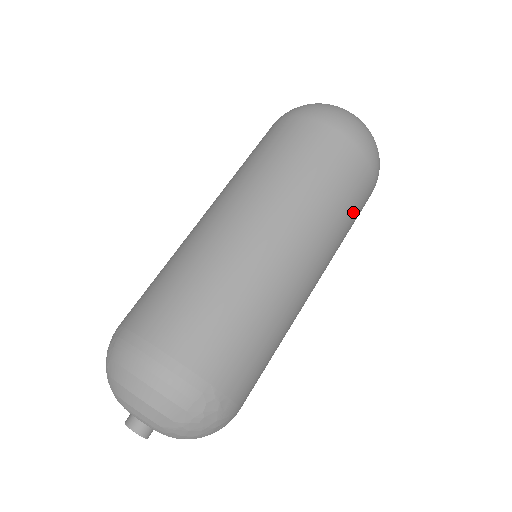
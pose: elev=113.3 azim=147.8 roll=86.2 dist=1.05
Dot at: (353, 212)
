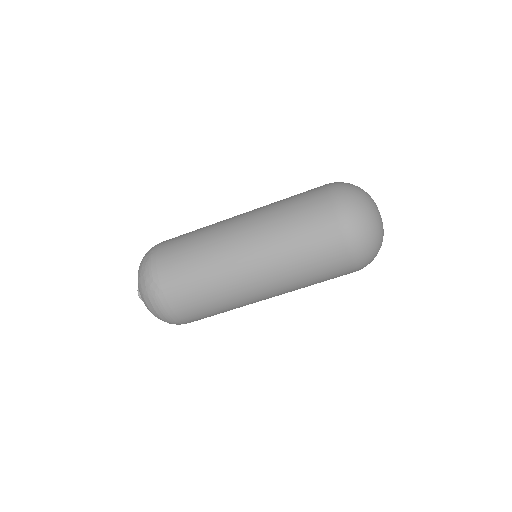
Dot at: occluded
